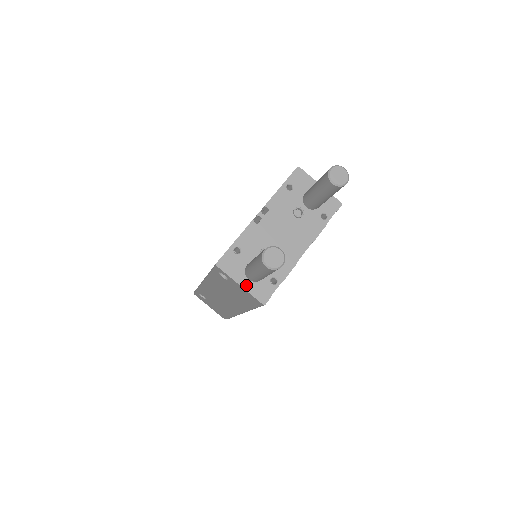
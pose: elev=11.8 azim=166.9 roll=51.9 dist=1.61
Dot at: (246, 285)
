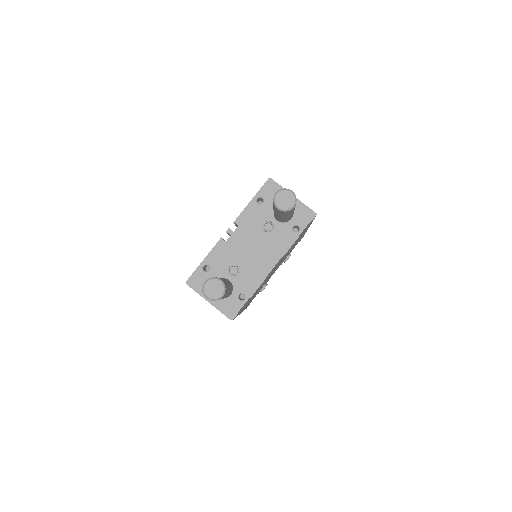
Dot at: (214, 302)
